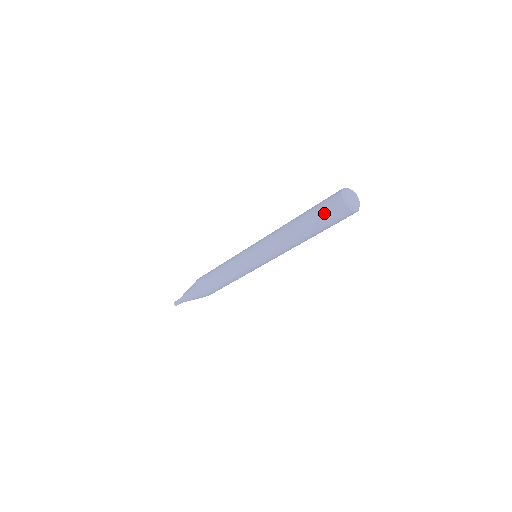
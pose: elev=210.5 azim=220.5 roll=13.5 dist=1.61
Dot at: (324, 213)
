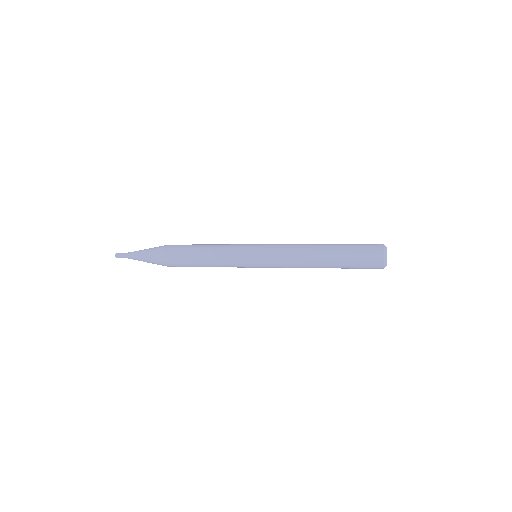
Dot at: (360, 263)
